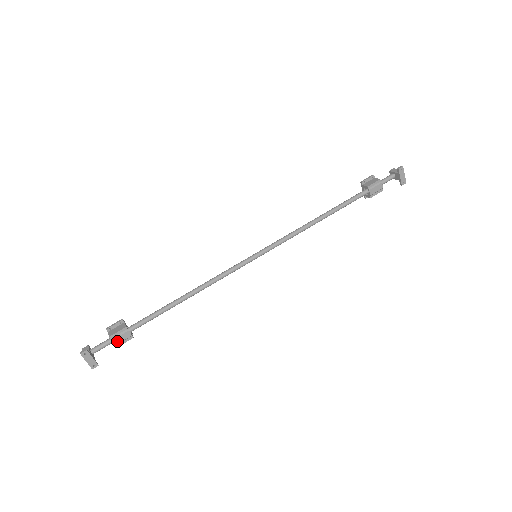
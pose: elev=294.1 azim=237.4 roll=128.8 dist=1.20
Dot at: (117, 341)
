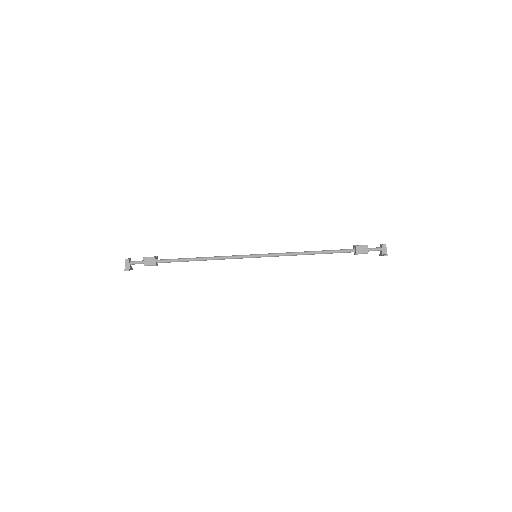
Dot at: occluded
